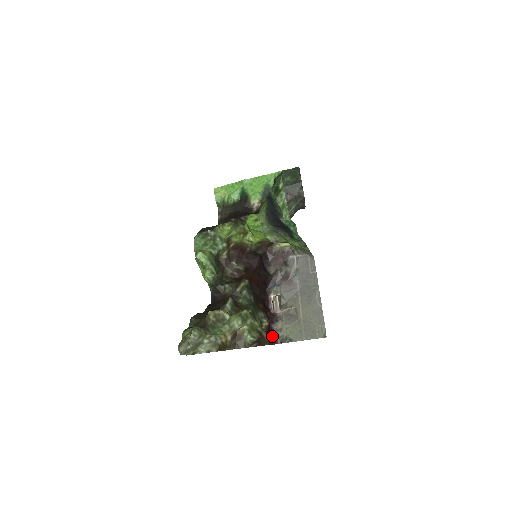
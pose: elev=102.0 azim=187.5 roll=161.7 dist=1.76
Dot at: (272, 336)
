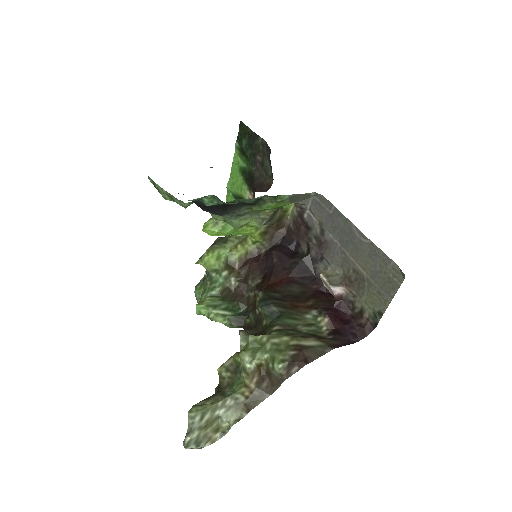
Dot at: (357, 326)
